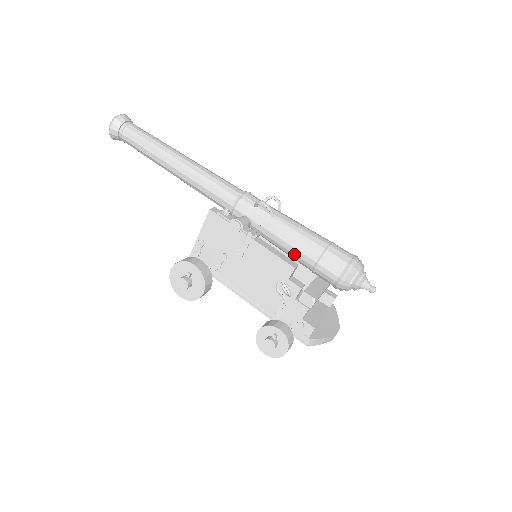
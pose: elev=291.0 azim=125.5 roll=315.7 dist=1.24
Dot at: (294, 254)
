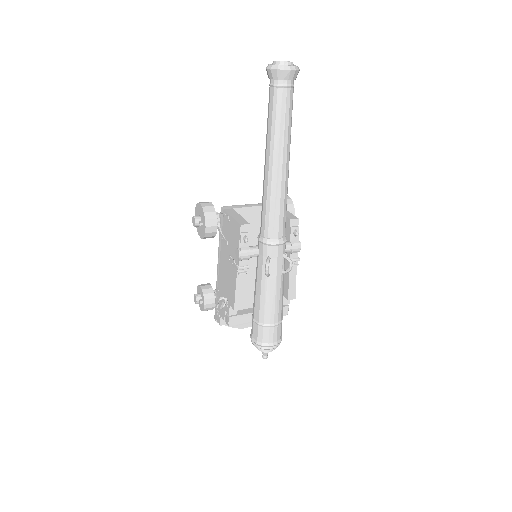
Dot at: (254, 298)
